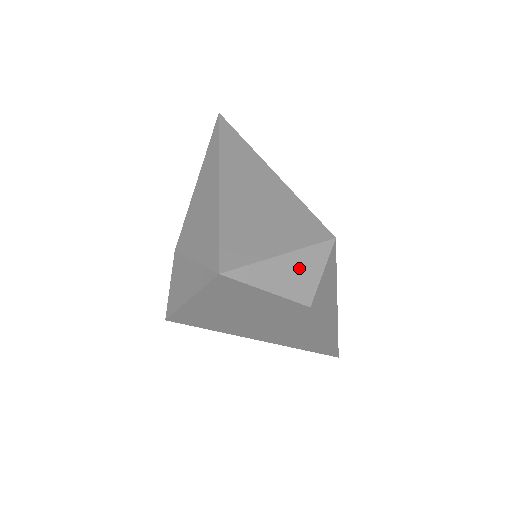
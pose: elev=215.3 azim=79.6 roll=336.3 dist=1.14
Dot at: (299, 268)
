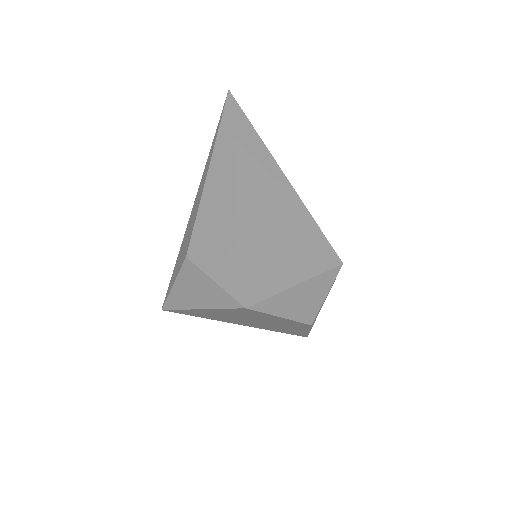
Dot at: (310, 294)
